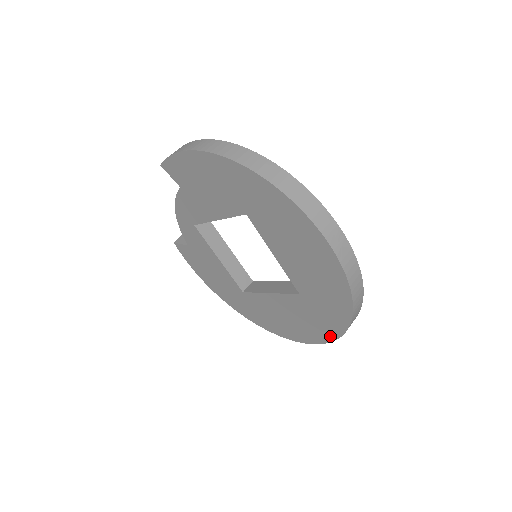
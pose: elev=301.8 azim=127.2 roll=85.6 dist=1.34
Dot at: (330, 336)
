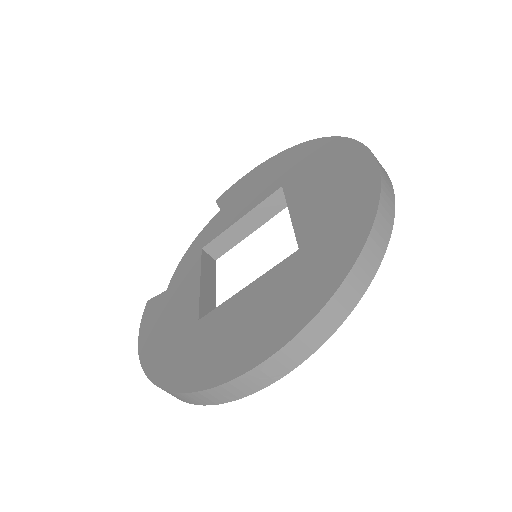
Dot at: (318, 301)
